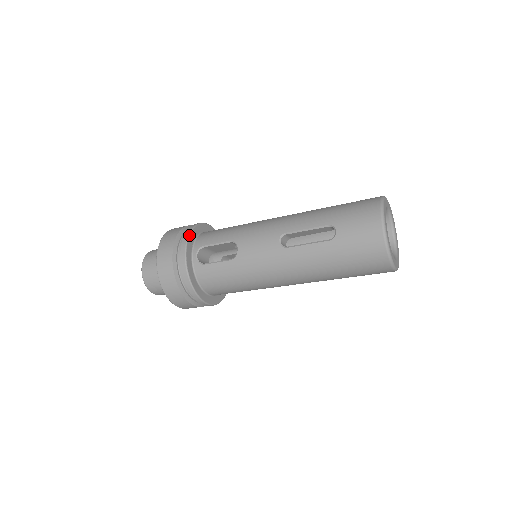
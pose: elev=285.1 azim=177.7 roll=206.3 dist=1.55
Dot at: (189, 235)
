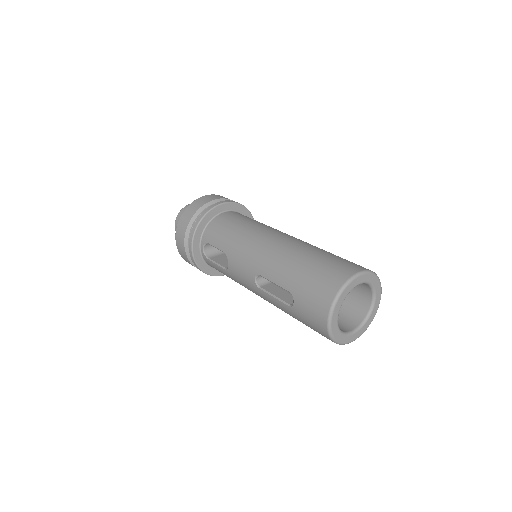
Dot at: (195, 230)
